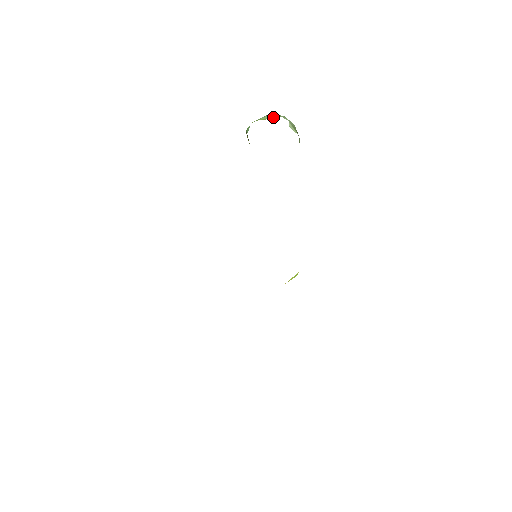
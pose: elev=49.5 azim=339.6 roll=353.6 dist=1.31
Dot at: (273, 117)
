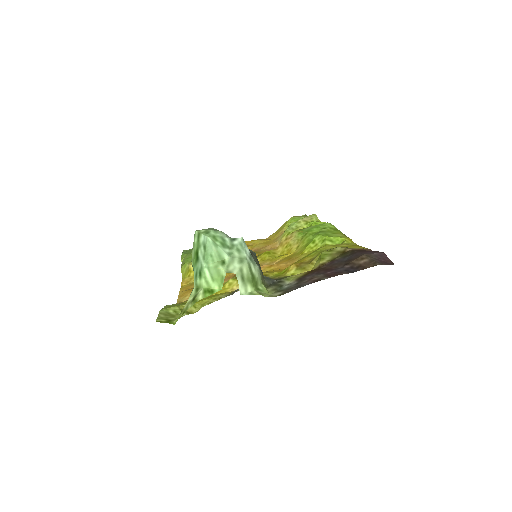
Dot at: (217, 277)
